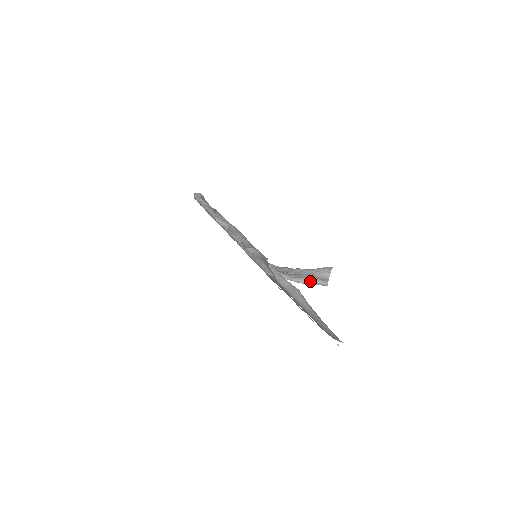
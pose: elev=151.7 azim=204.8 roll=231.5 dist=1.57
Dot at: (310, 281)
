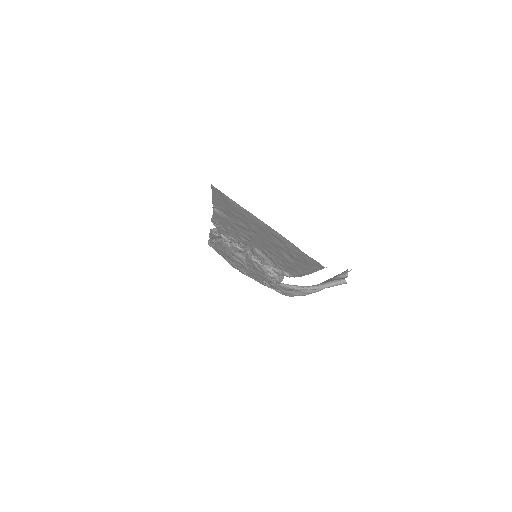
Dot at: (327, 283)
